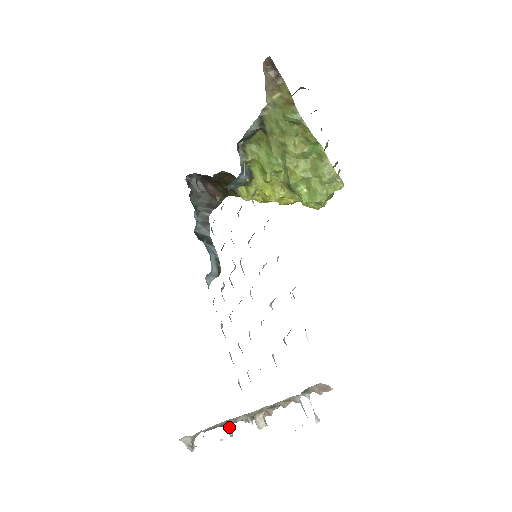
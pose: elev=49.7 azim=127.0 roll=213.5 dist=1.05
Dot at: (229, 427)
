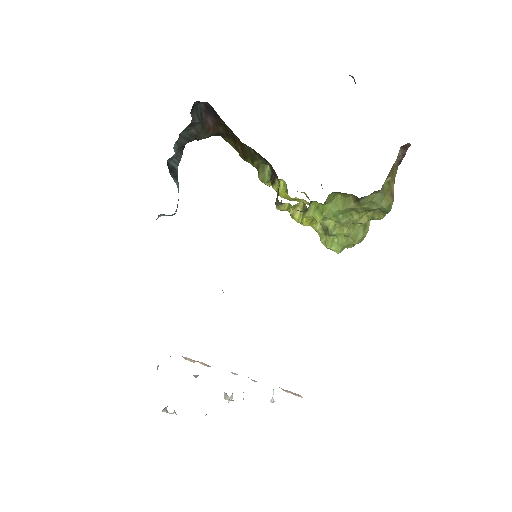
Dot at: occluded
